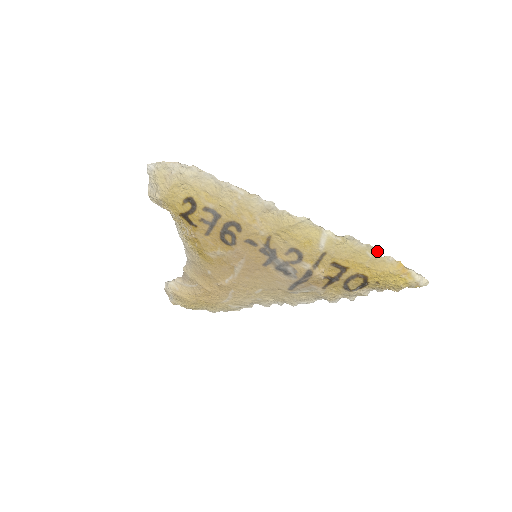
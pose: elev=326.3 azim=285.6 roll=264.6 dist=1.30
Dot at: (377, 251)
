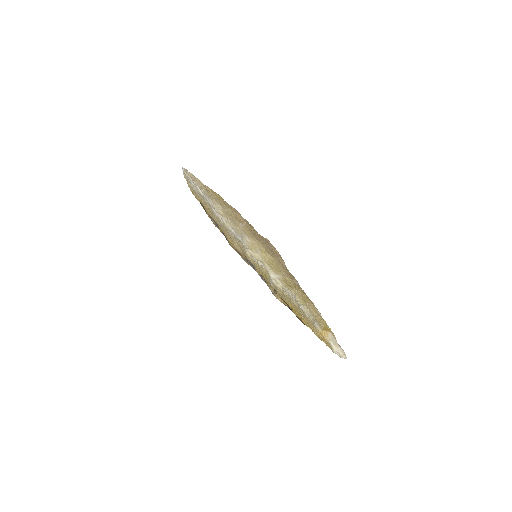
Dot at: (305, 313)
